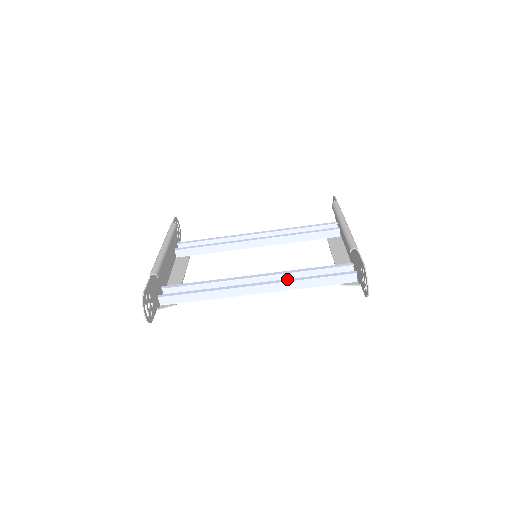
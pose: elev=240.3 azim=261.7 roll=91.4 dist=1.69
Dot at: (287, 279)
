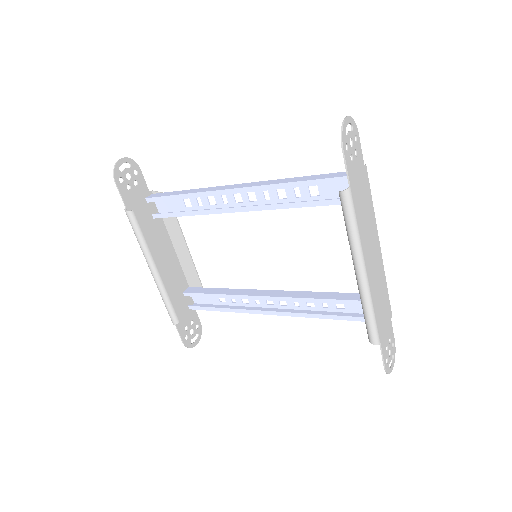
Dot at: (304, 314)
